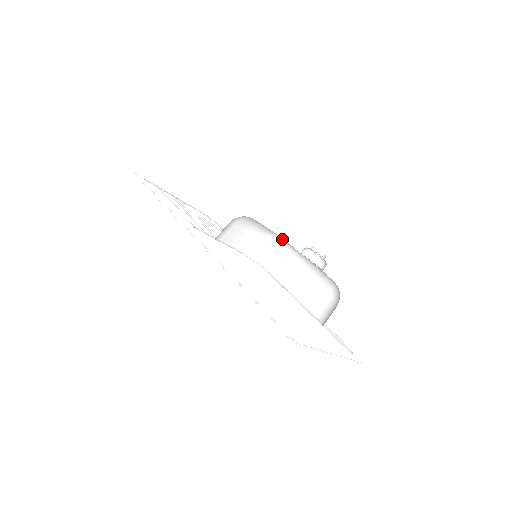
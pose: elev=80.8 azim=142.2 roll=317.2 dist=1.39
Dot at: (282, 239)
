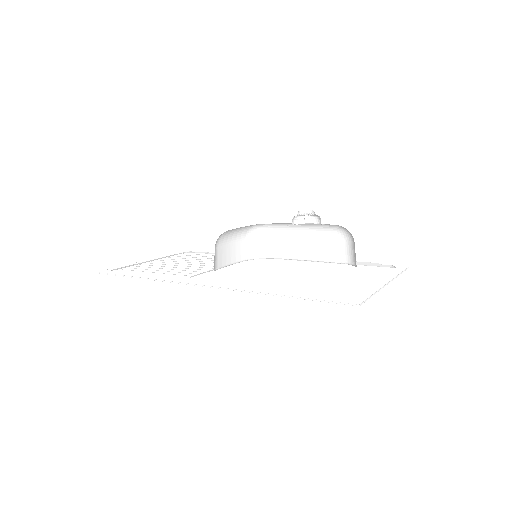
Dot at: (263, 224)
